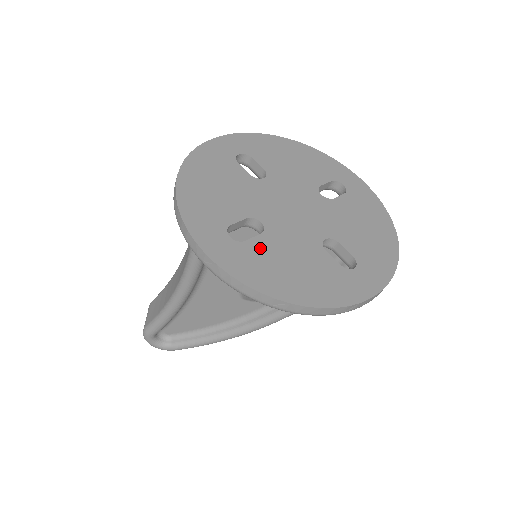
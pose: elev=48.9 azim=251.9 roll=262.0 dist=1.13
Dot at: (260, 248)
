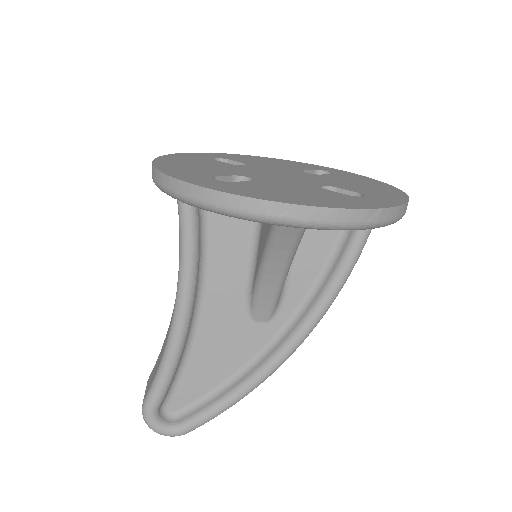
Dot at: (252, 185)
